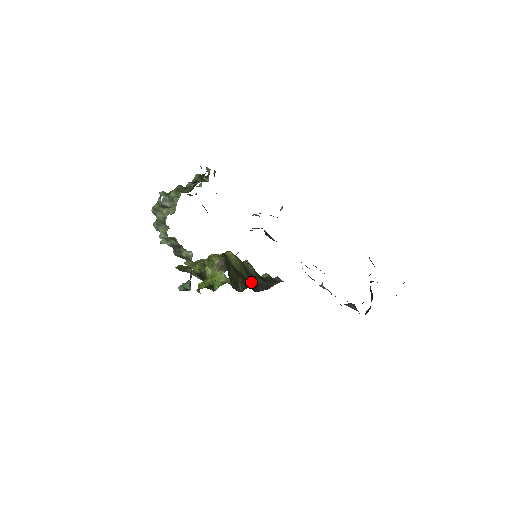
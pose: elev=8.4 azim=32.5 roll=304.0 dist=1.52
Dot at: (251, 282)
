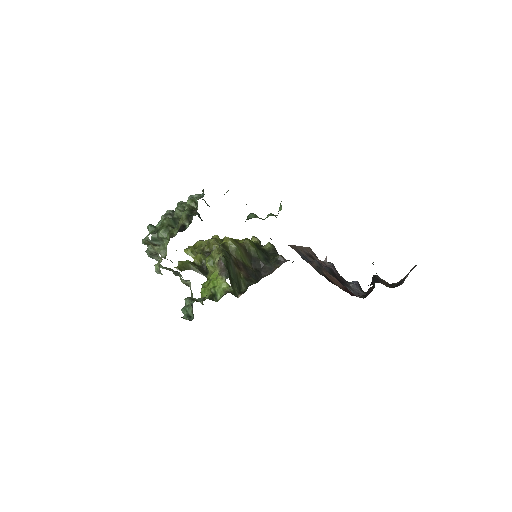
Dot at: (253, 267)
